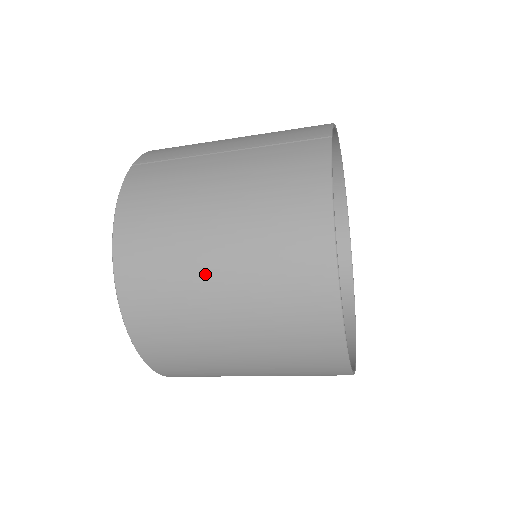
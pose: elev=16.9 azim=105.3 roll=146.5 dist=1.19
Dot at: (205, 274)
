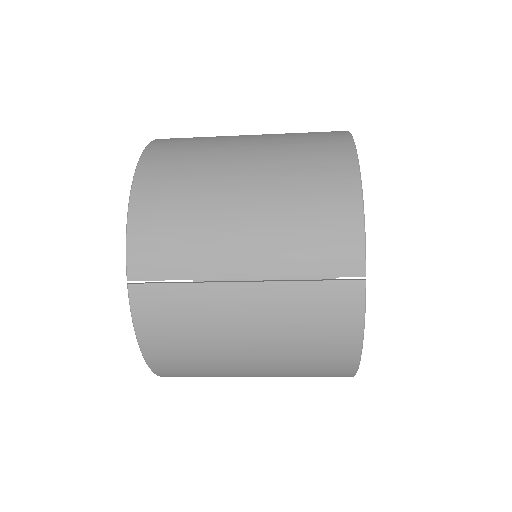
Dot at: (242, 375)
